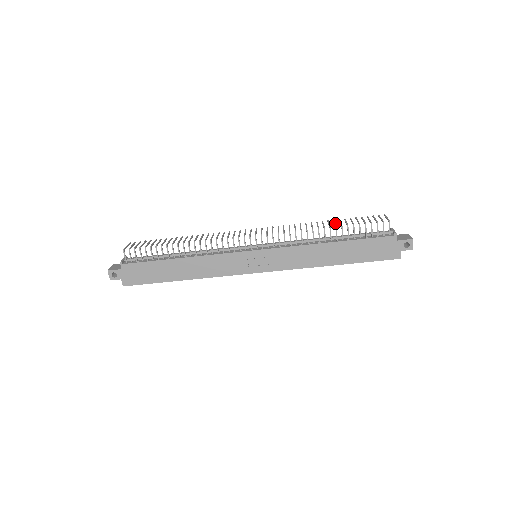
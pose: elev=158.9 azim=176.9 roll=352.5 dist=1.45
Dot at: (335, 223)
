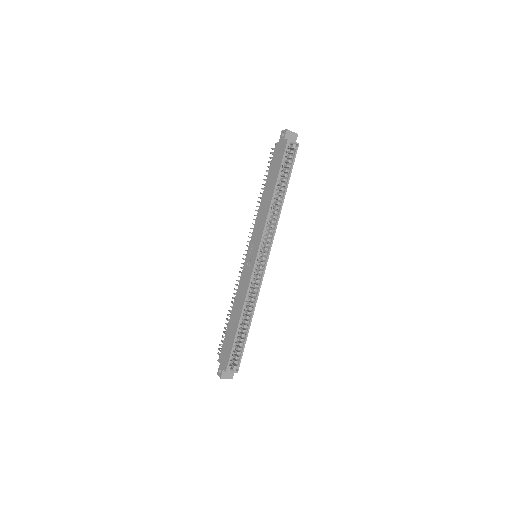
Dot at: occluded
